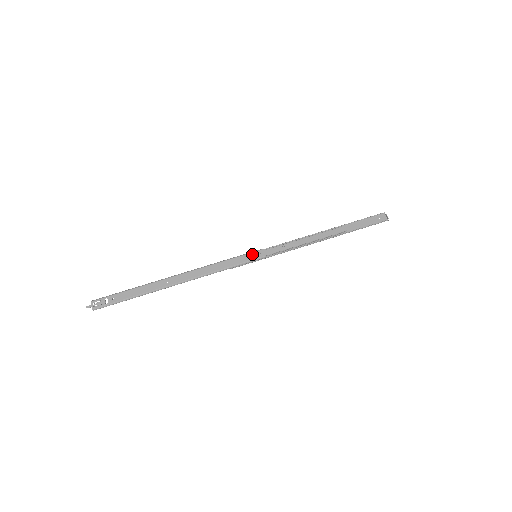
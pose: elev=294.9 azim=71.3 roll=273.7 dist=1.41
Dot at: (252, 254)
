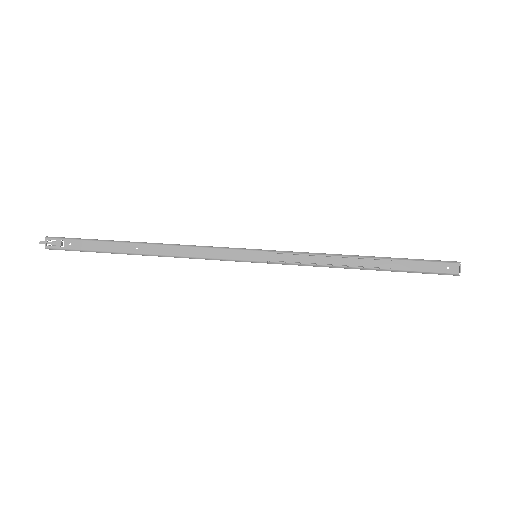
Dot at: (251, 253)
